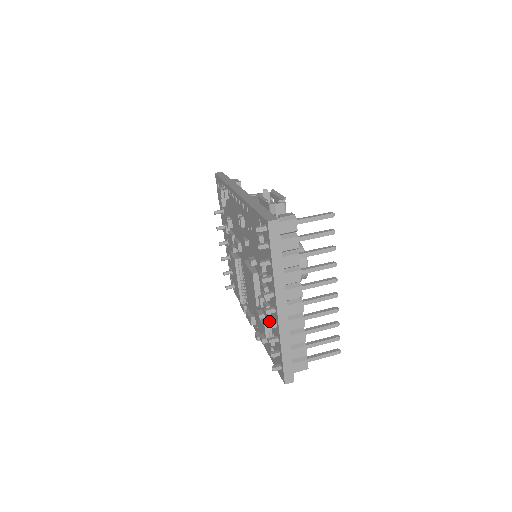
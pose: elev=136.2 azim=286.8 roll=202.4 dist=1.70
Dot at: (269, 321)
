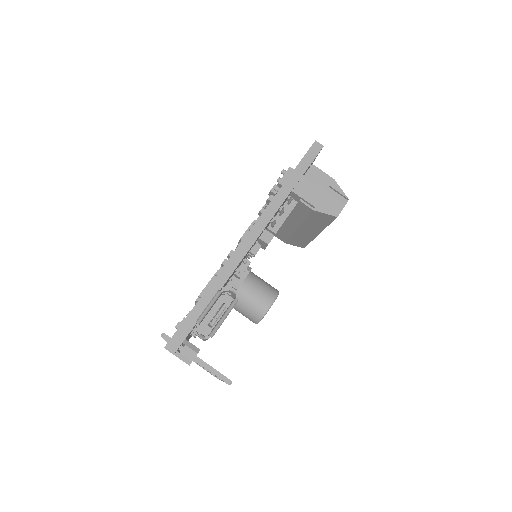
Dot at: occluded
